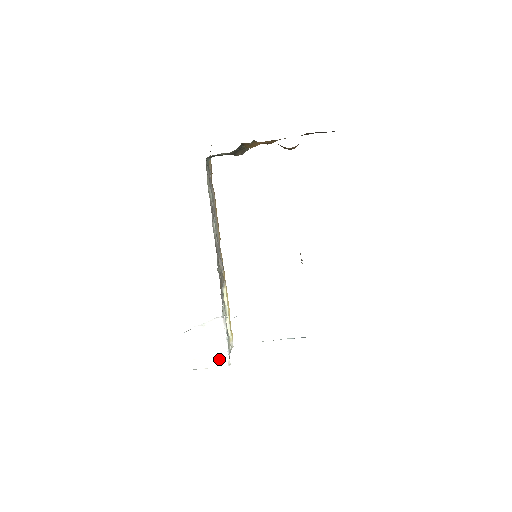
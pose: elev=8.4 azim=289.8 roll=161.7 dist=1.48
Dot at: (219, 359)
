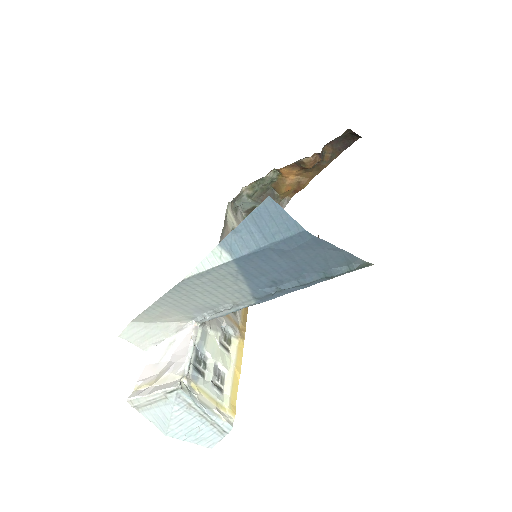
Dot at: (171, 382)
